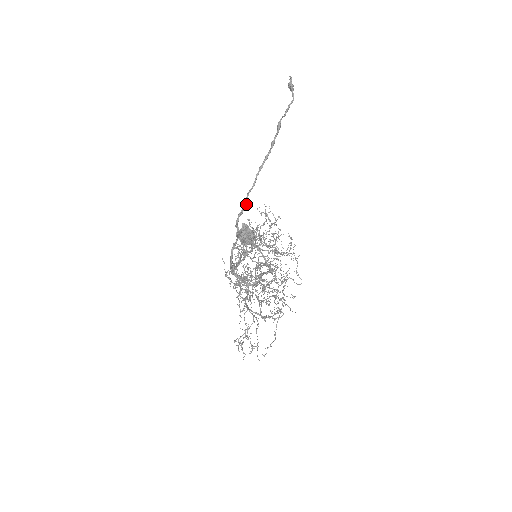
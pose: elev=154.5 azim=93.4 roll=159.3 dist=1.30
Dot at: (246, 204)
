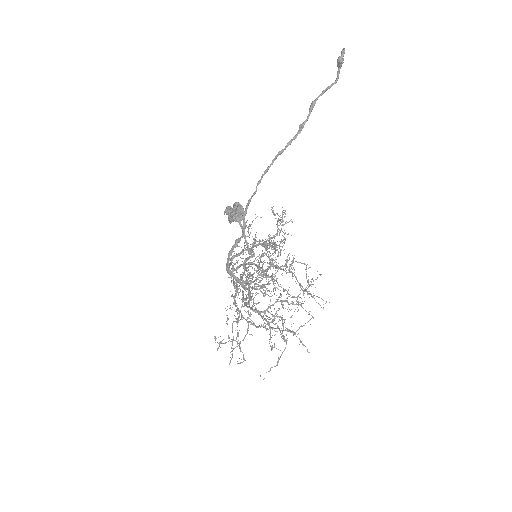
Dot at: (255, 192)
